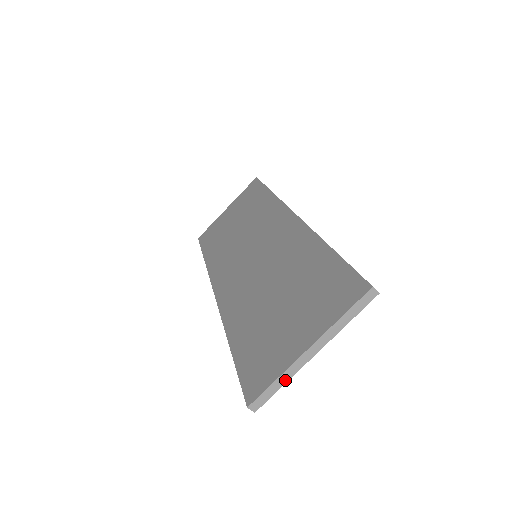
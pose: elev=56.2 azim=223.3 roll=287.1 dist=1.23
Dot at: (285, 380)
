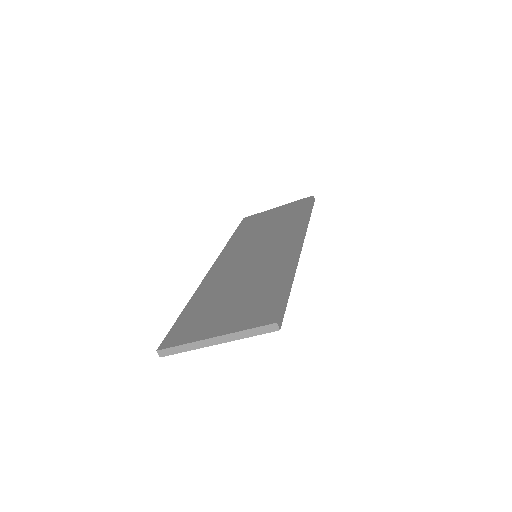
Dot at: (189, 349)
